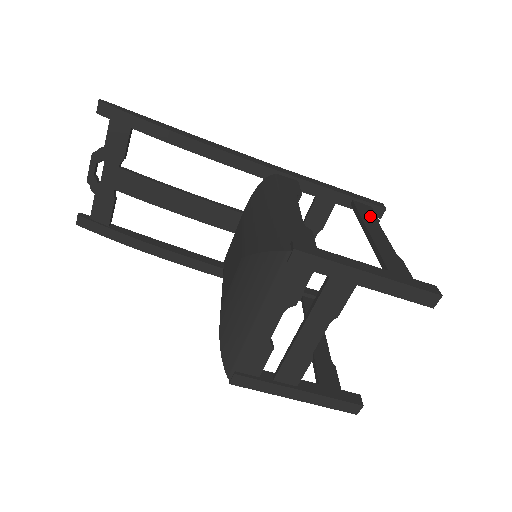
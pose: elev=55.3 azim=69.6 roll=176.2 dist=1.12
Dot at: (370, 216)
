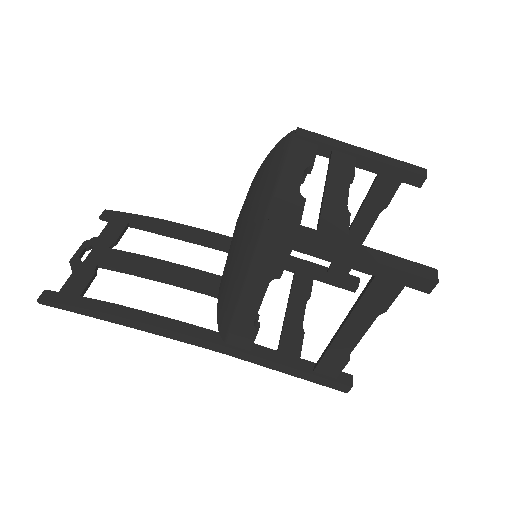
Dot at: occluded
